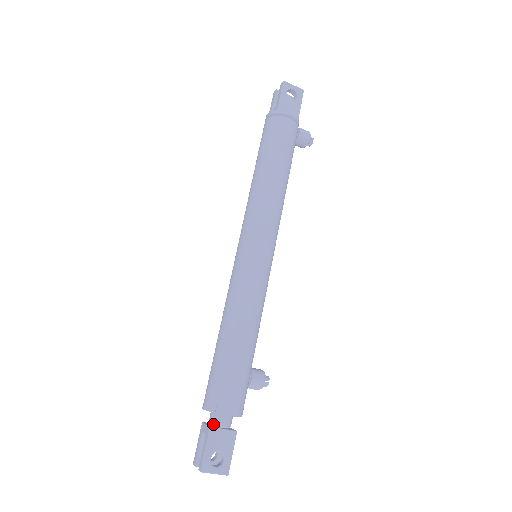
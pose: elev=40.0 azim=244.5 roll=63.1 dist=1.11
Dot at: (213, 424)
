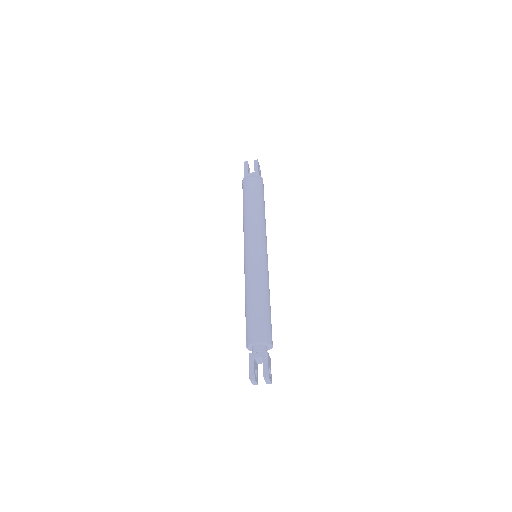
Dot at: (263, 352)
